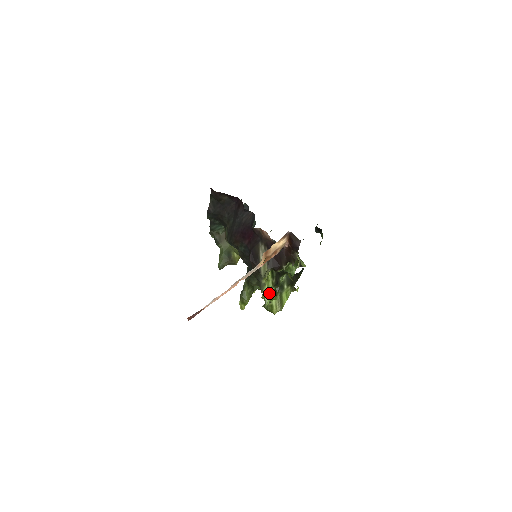
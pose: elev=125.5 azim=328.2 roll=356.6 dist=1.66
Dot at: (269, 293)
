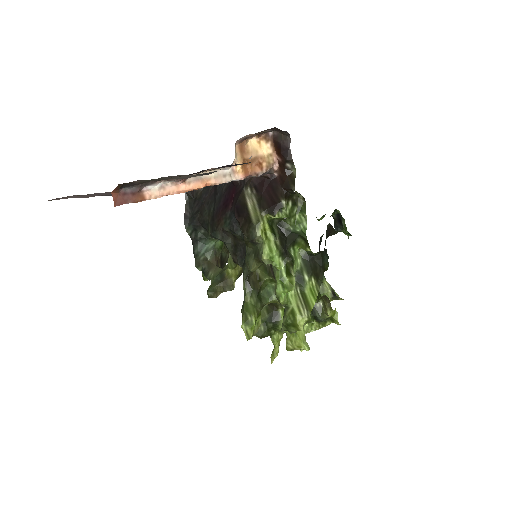
Dot at: (278, 275)
